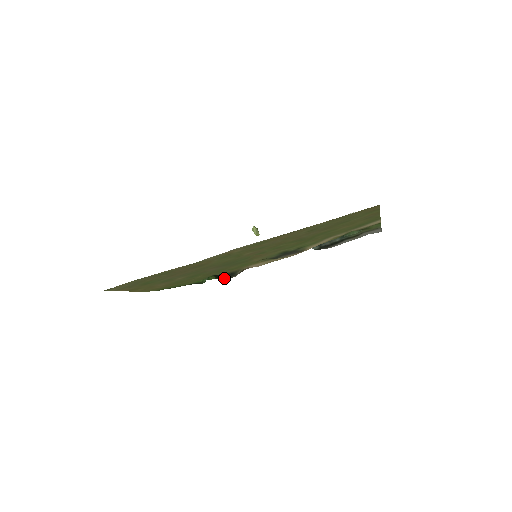
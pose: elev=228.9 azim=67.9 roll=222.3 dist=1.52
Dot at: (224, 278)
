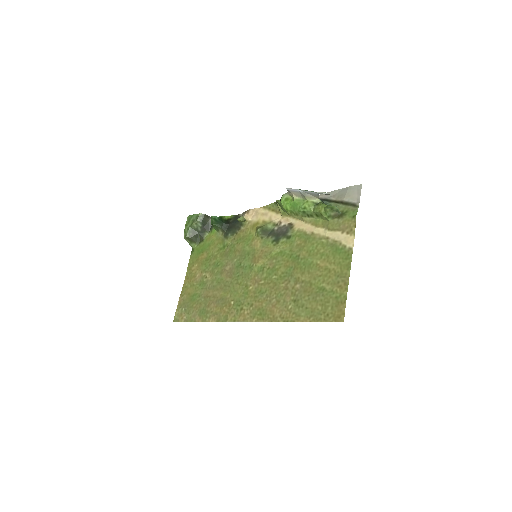
Dot at: (233, 217)
